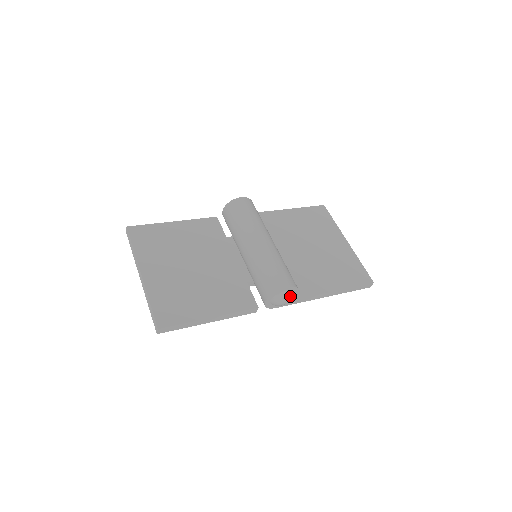
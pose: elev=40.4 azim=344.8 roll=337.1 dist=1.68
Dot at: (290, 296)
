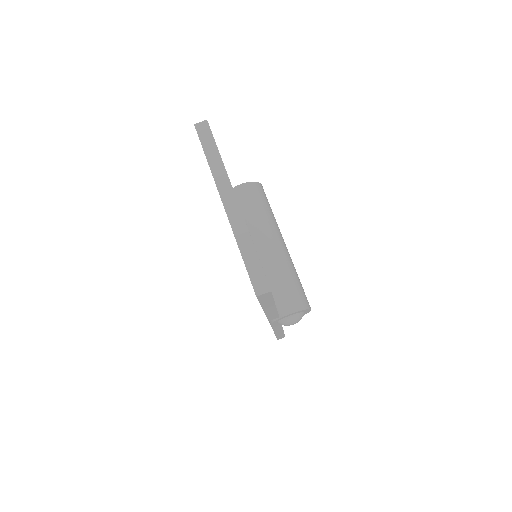
Dot at: occluded
